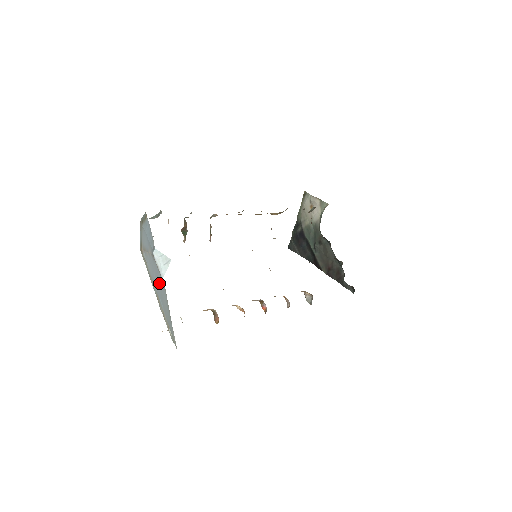
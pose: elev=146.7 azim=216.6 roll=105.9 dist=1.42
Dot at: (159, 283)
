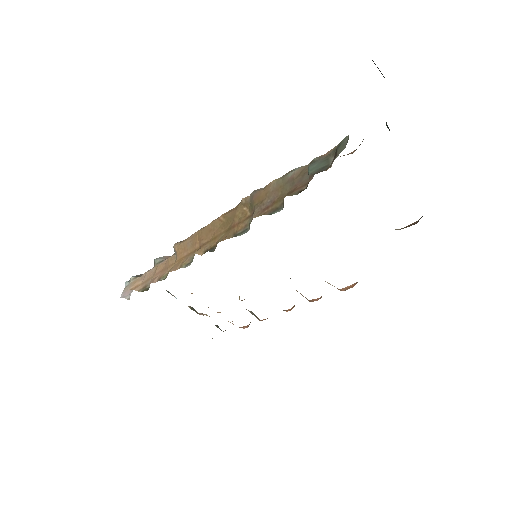
Dot at: occluded
